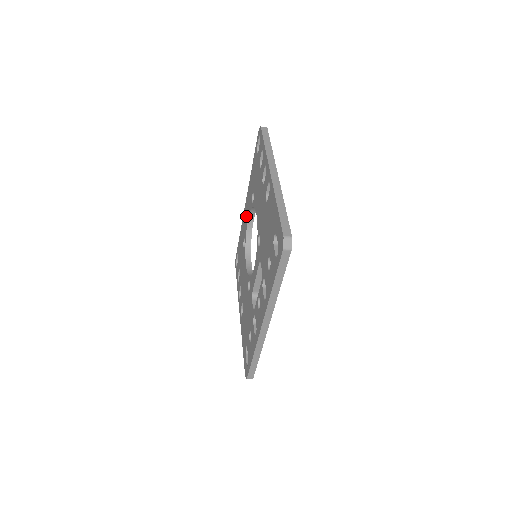
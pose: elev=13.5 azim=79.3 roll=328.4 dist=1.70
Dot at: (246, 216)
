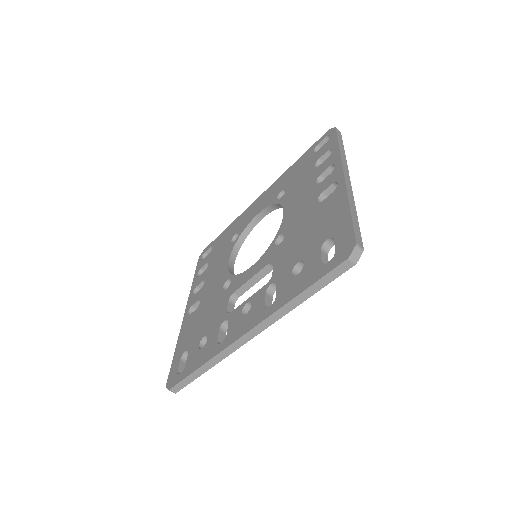
Dot at: (254, 211)
